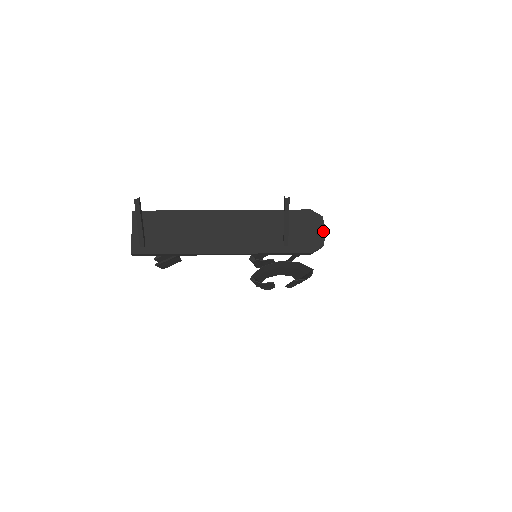
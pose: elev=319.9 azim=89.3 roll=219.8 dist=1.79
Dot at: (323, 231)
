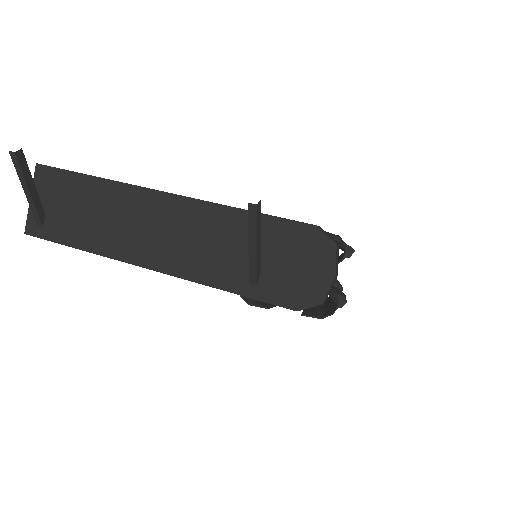
Dot at: (329, 275)
